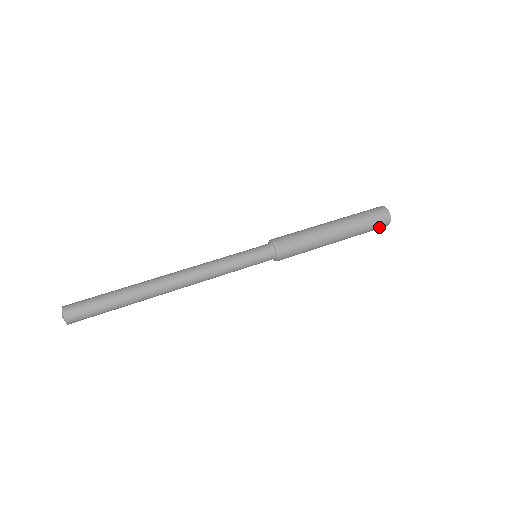
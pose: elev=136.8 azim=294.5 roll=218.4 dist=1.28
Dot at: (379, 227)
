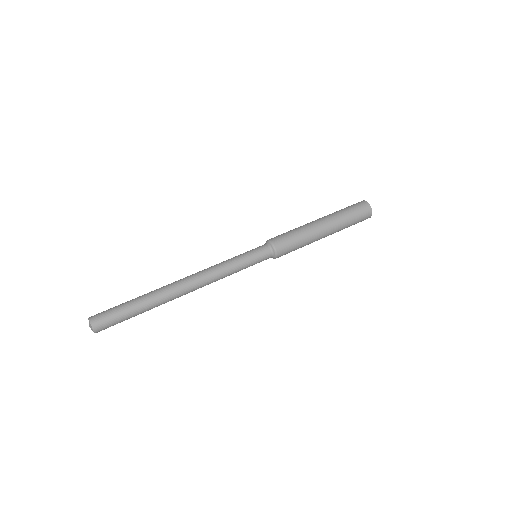
Dot at: (363, 218)
